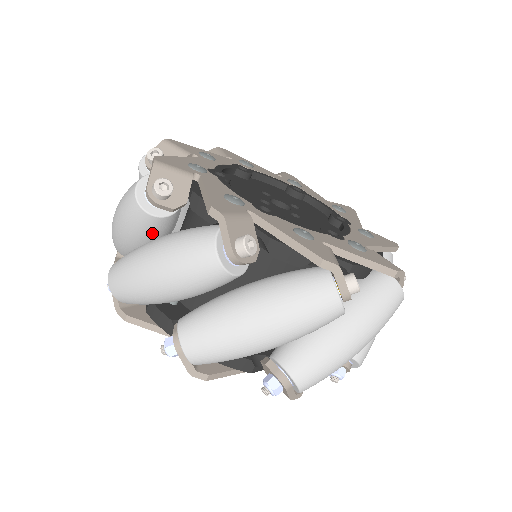
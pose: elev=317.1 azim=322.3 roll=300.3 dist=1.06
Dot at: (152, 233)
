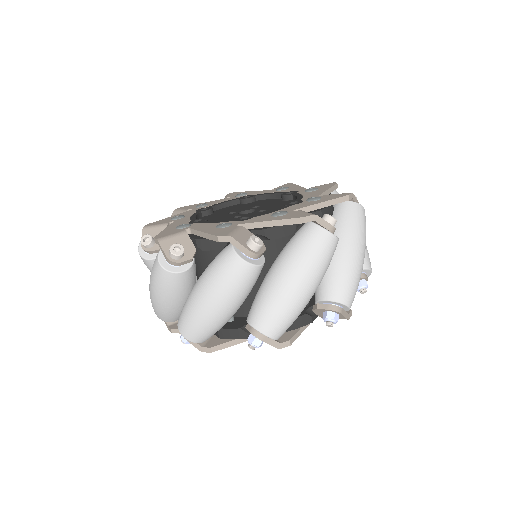
Dot at: (187, 285)
